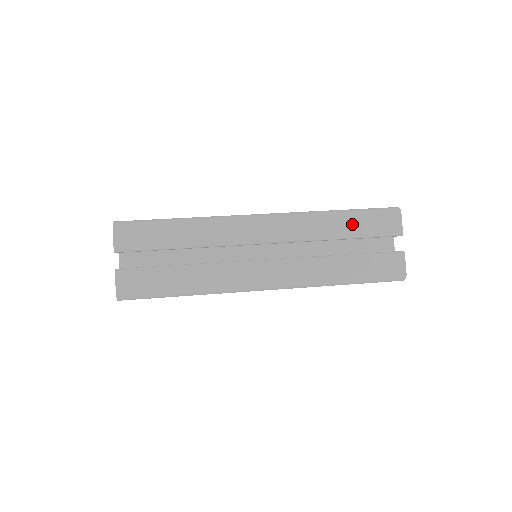
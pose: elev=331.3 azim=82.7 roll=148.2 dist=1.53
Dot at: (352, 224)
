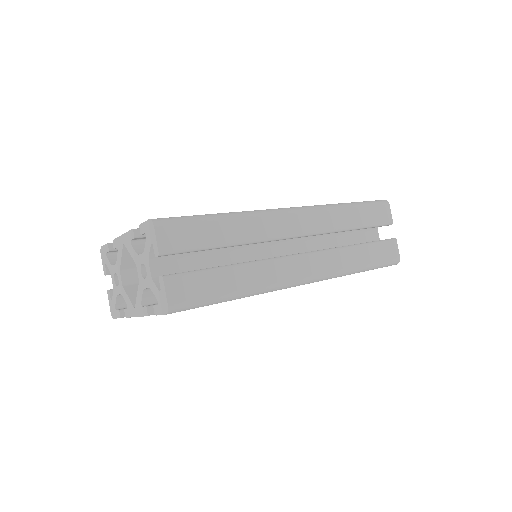
Dot at: (360, 215)
